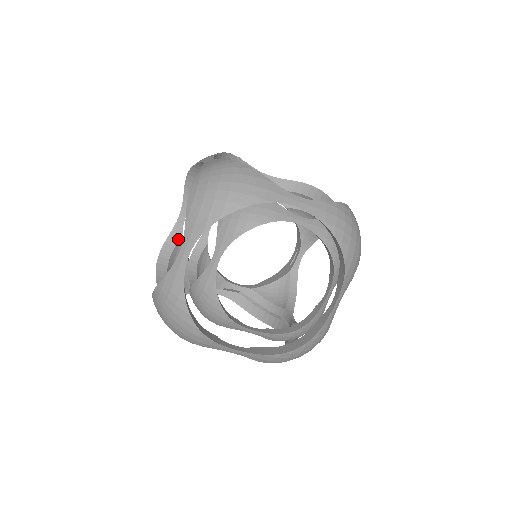
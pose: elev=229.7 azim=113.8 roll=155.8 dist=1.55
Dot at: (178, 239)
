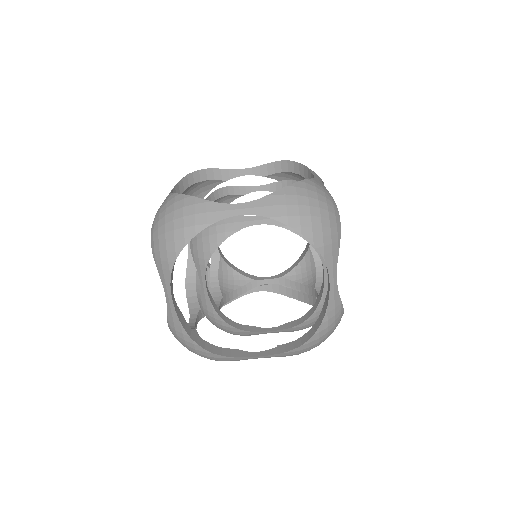
Dot at: occluded
